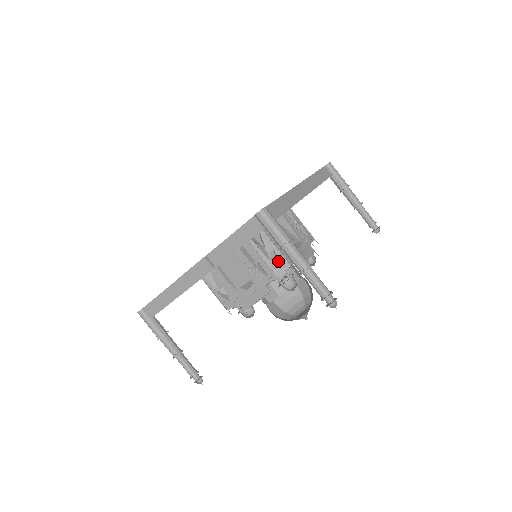
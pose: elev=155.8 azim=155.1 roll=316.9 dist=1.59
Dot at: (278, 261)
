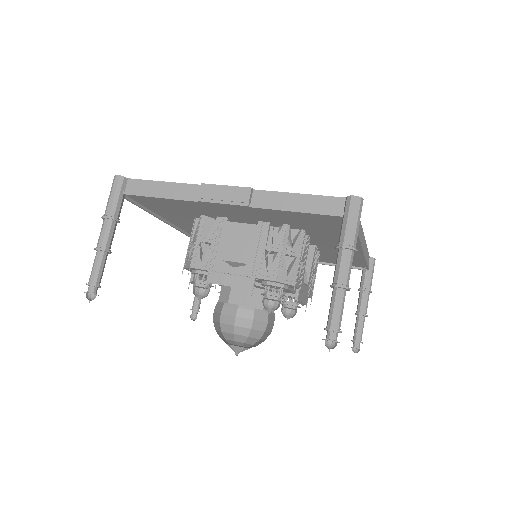
Dot at: (290, 270)
